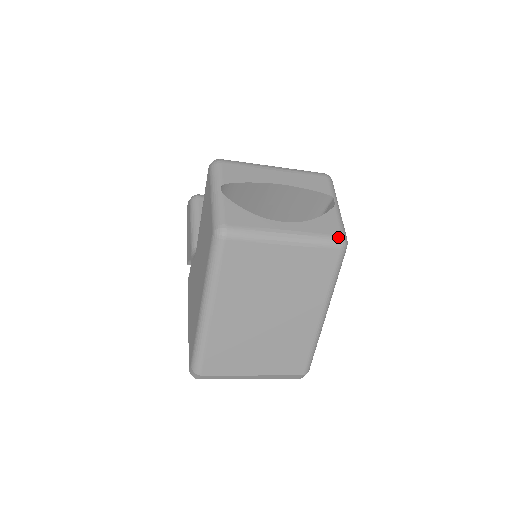
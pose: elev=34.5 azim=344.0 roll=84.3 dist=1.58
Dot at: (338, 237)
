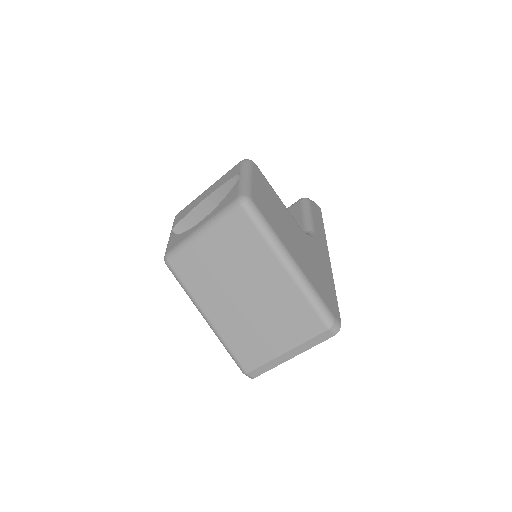
Dot at: (235, 200)
